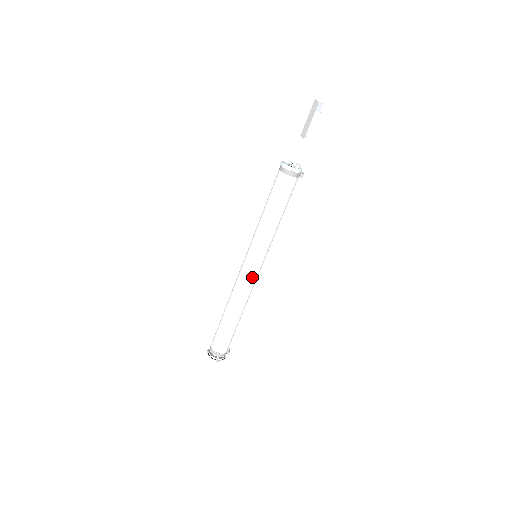
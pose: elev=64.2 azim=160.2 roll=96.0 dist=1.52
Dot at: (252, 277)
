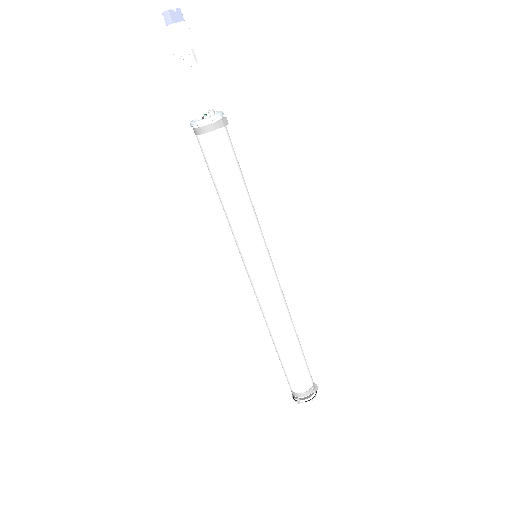
Dot at: (260, 287)
